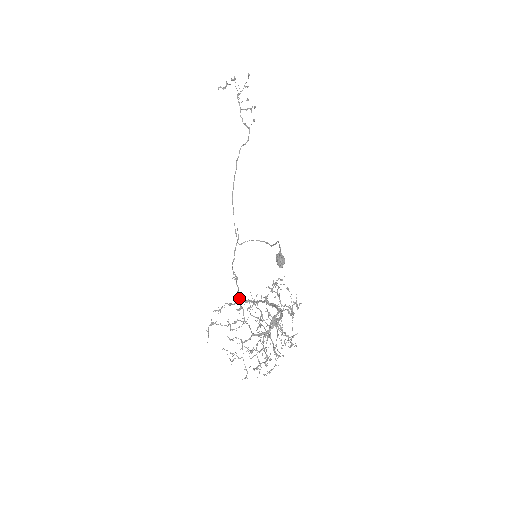
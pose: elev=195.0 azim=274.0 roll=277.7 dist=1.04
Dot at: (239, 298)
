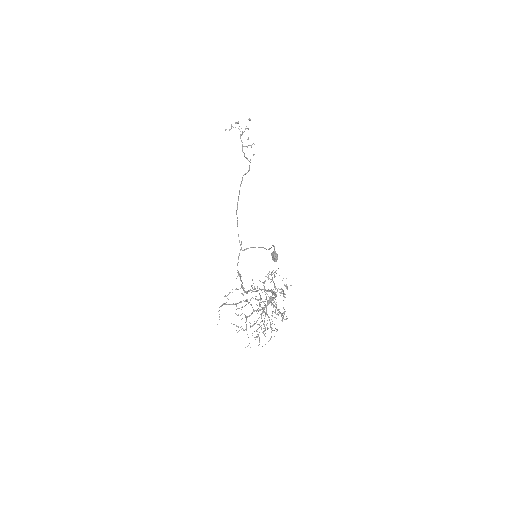
Dot at: (243, 289)
